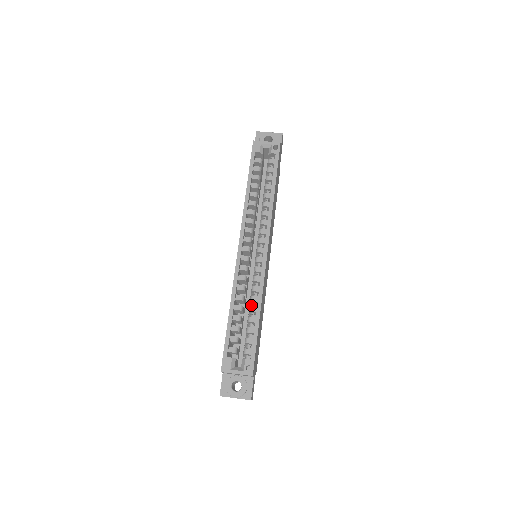
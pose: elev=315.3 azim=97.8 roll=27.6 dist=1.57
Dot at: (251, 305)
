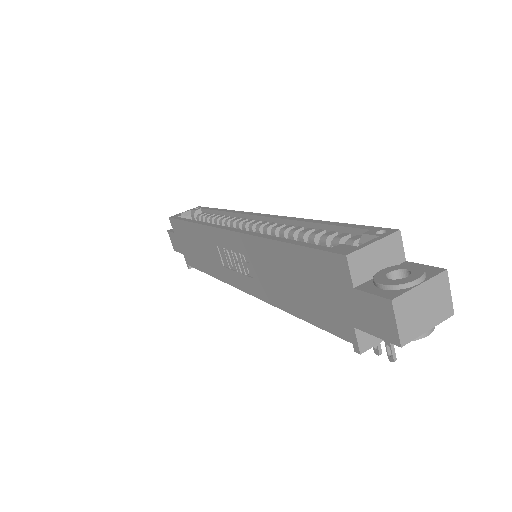
Dot at: (299, 239)
